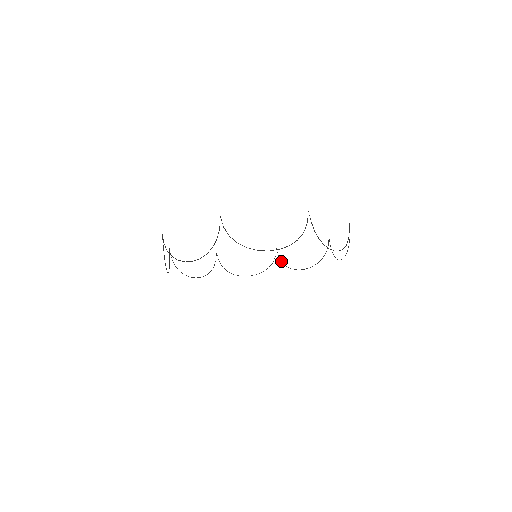
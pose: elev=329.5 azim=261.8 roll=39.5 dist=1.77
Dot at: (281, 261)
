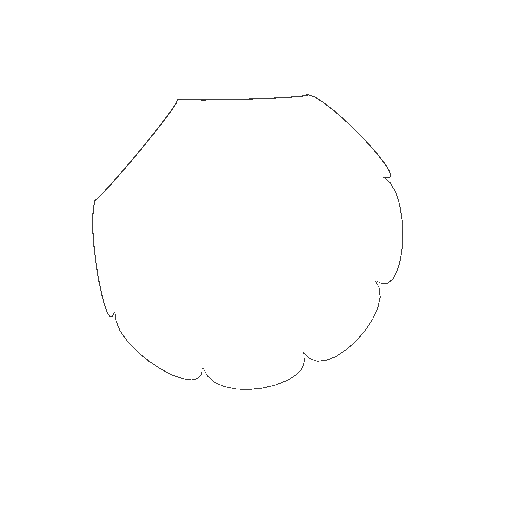
Dot at: (315, 360)
